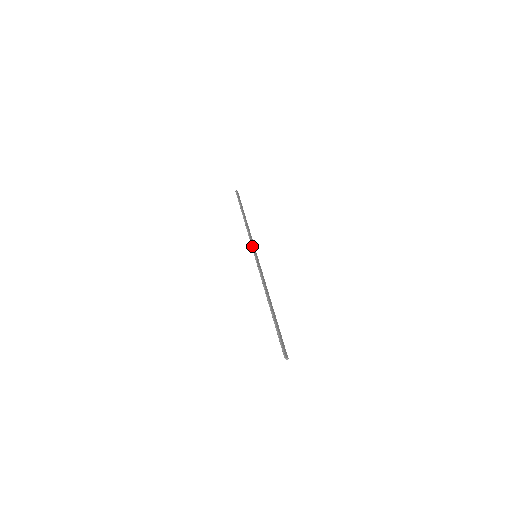
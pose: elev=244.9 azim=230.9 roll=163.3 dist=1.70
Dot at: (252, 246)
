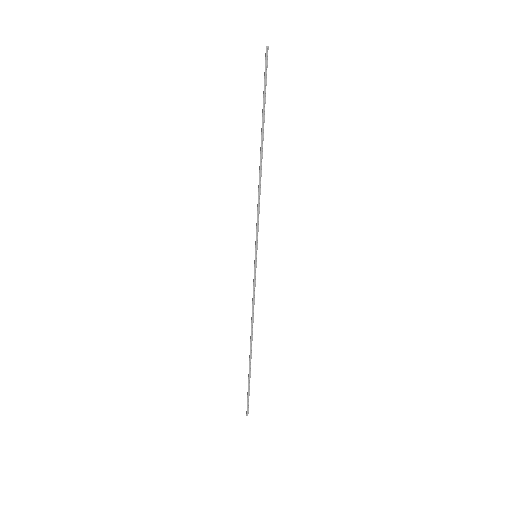
Dot at: (257, 237)
